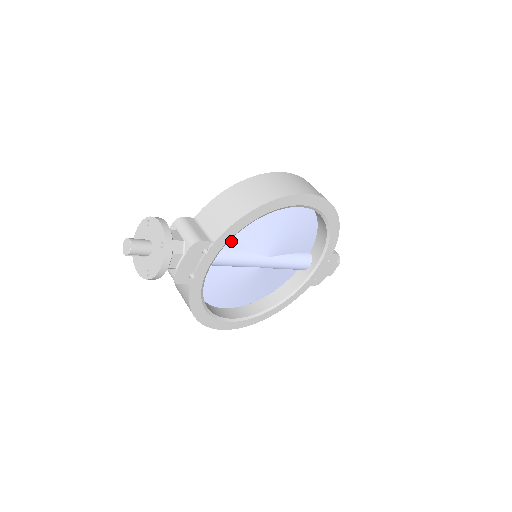
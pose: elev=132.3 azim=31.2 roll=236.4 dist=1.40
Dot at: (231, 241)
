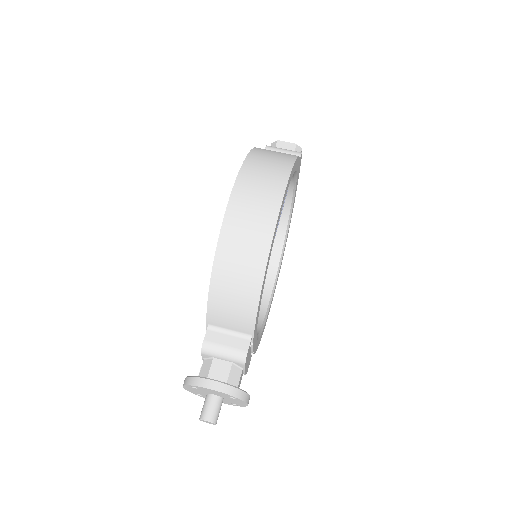
Dot at: occluded
